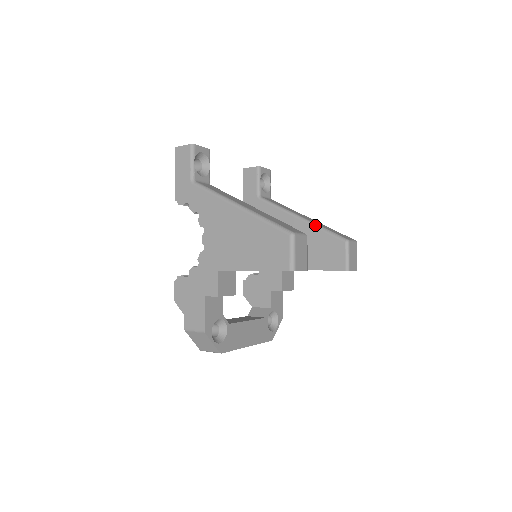
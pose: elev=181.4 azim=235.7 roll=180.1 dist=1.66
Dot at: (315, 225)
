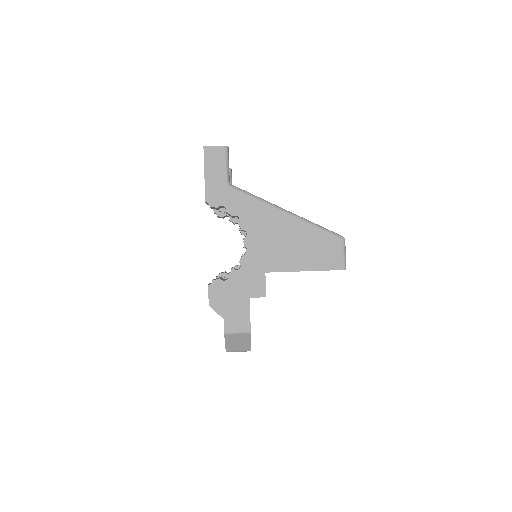
Dot at: occluded
